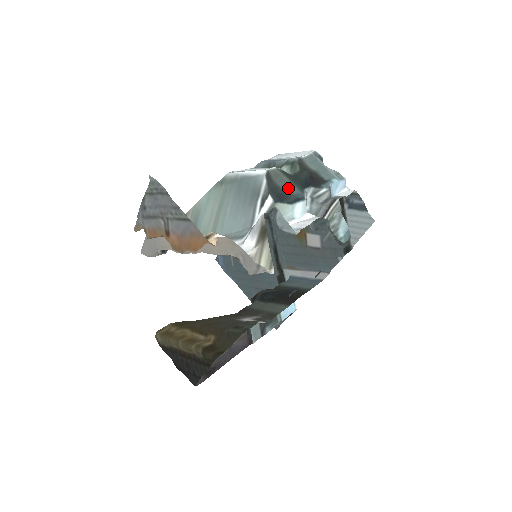
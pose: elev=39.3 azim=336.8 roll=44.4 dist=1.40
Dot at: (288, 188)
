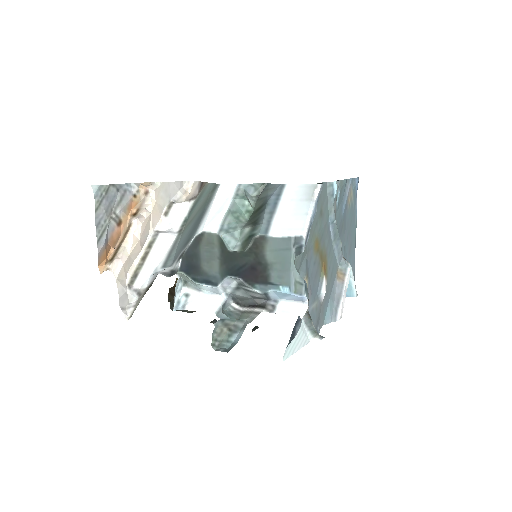
Dot at: (209, 264)
